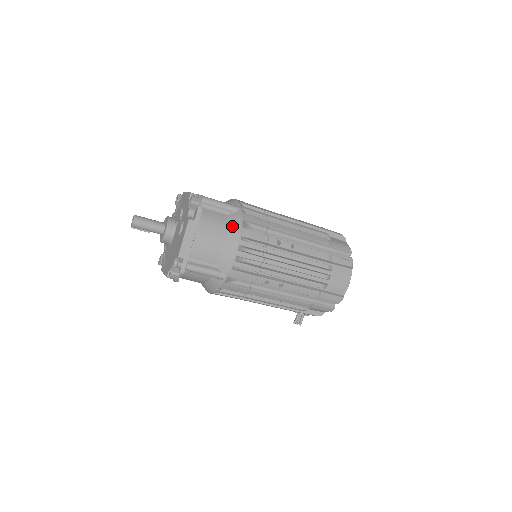
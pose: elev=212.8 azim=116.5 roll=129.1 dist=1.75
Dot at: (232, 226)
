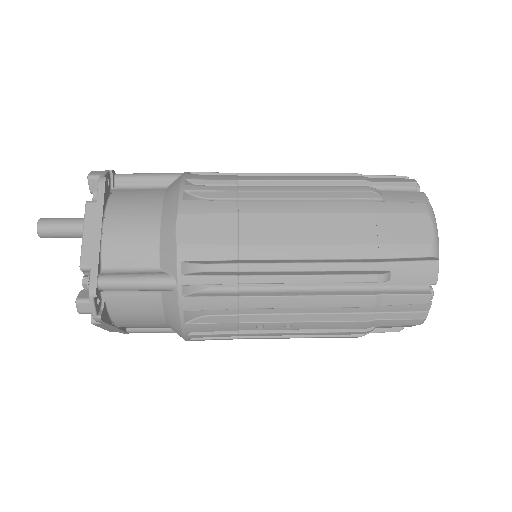
Dot at: (169, 315)
